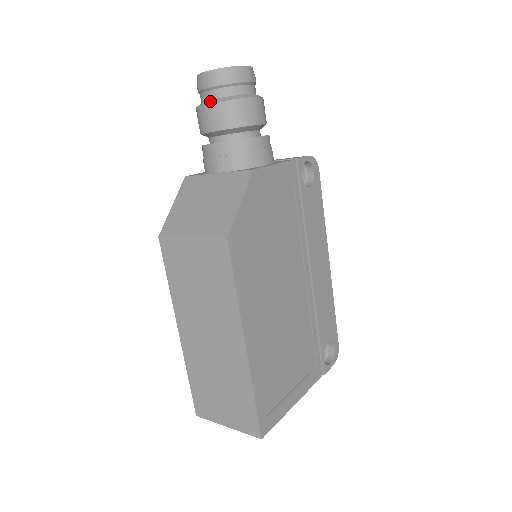
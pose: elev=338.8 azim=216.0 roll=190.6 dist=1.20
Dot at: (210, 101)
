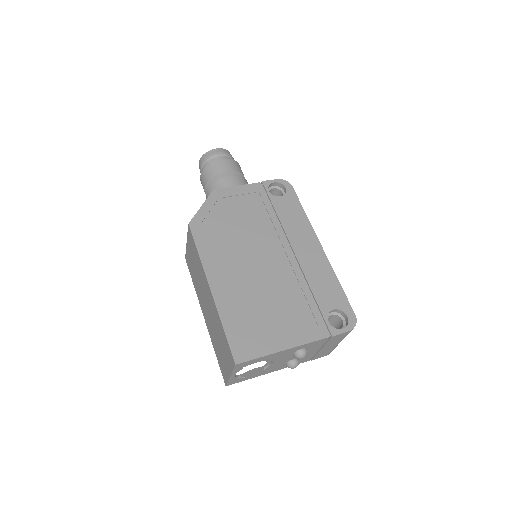
Dot at: occluded
